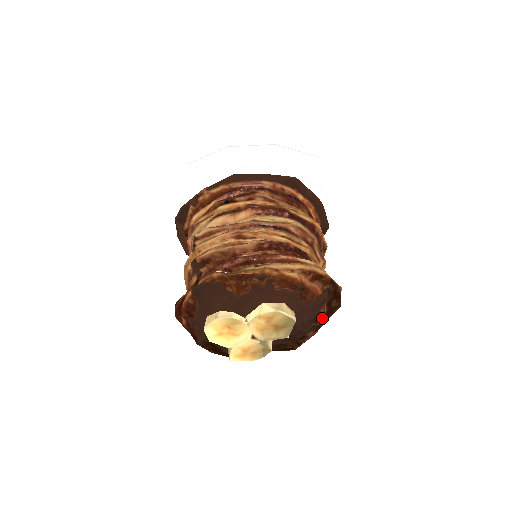
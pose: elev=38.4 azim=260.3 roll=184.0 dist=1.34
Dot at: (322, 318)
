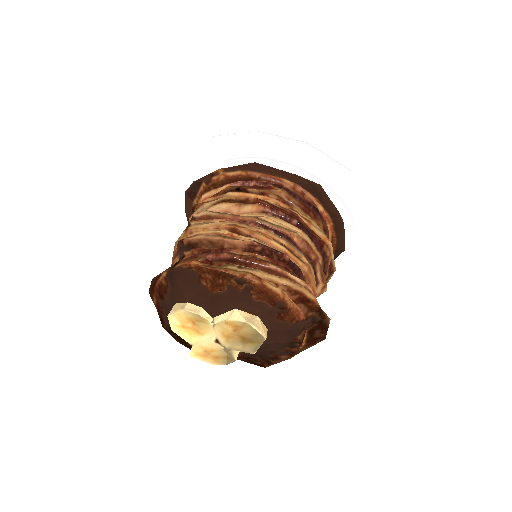
Dot at: (298, 345)
